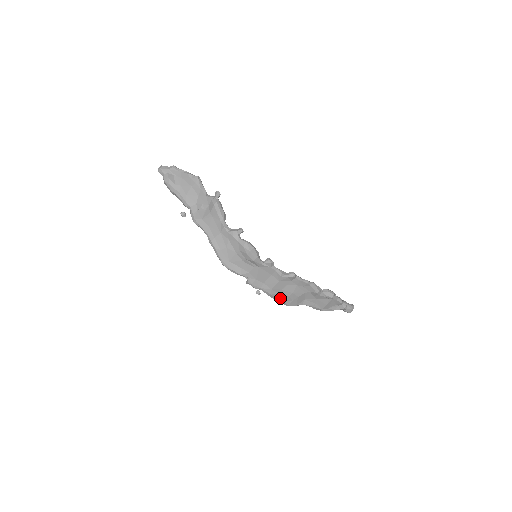
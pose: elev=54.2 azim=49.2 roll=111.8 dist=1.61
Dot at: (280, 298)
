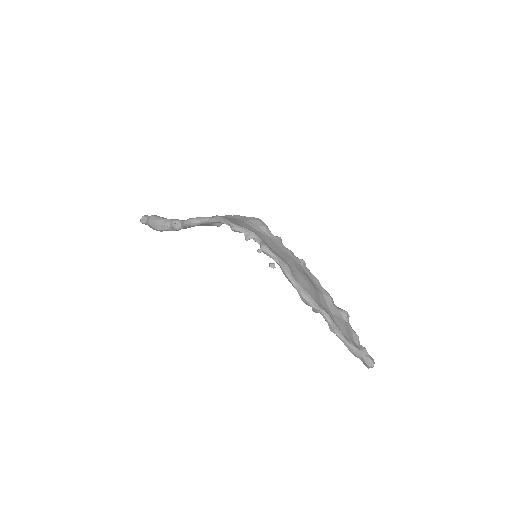
Dot at: (297, 280)
